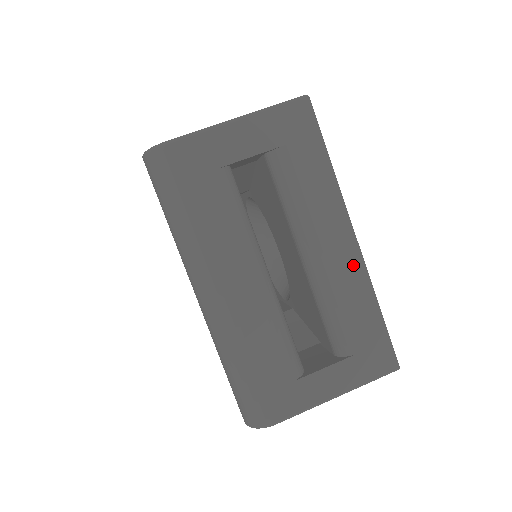
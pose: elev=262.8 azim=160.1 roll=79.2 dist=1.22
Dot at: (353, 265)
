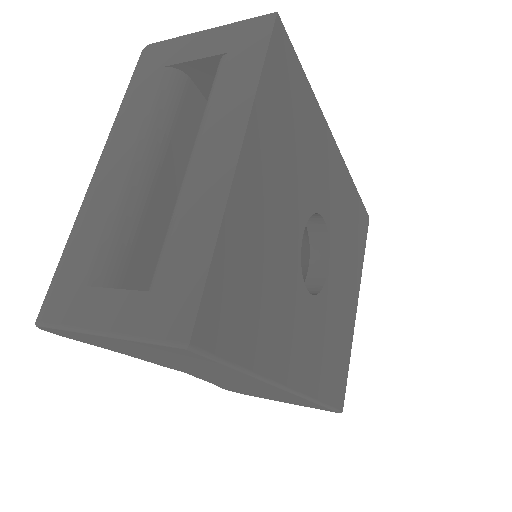
Dot at: (218, 183)
